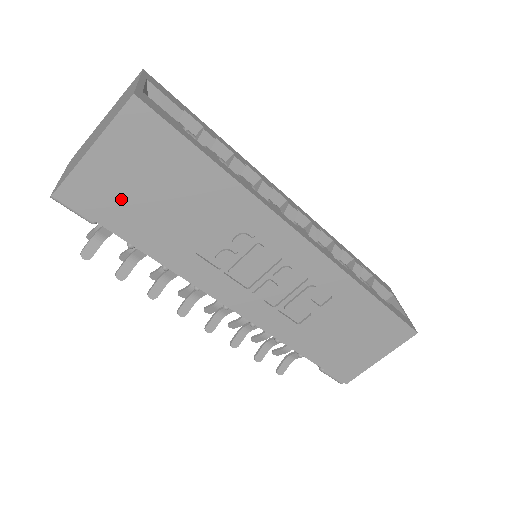
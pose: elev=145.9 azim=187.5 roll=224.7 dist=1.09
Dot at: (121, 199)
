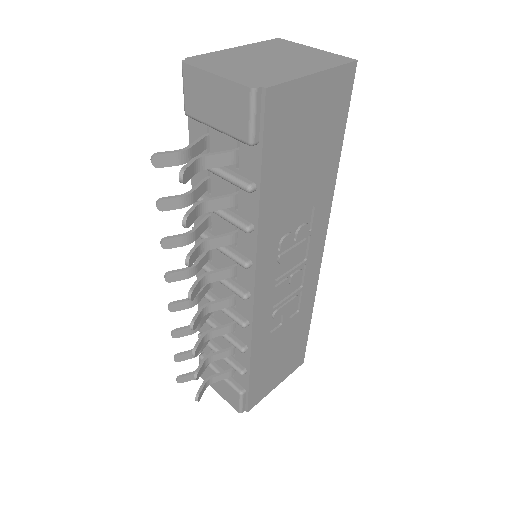
Dot at: (290, 136)
